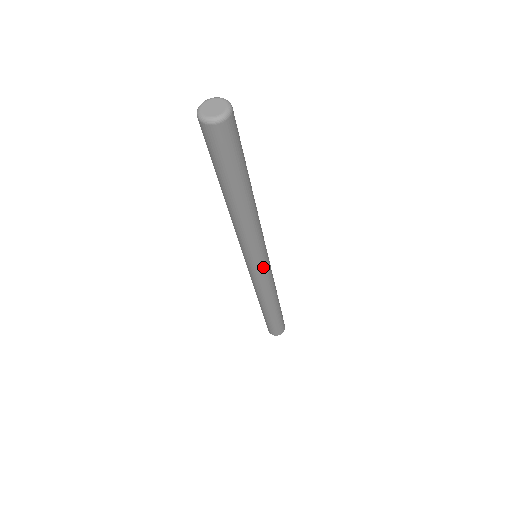
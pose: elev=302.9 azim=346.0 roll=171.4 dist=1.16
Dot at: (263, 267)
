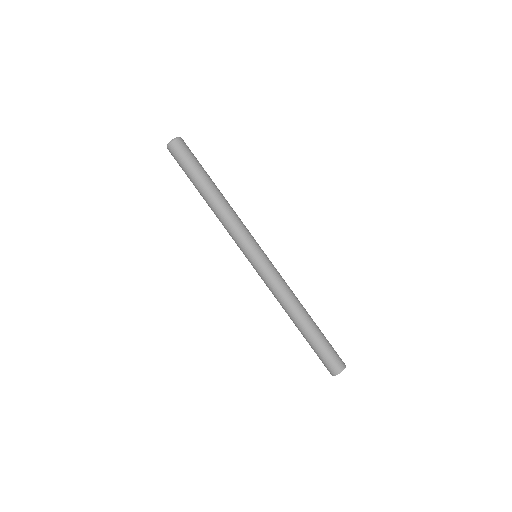
Dot at: (258, 261)
